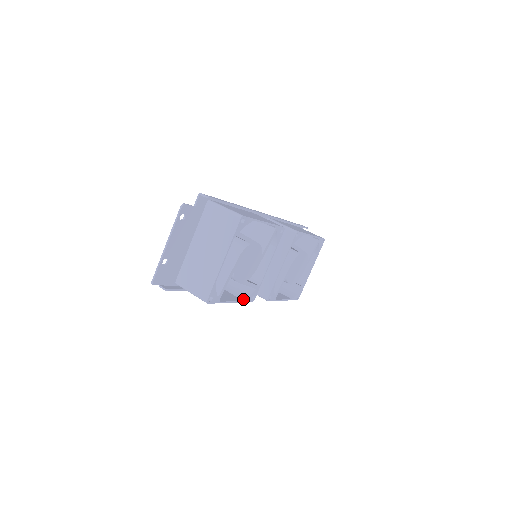
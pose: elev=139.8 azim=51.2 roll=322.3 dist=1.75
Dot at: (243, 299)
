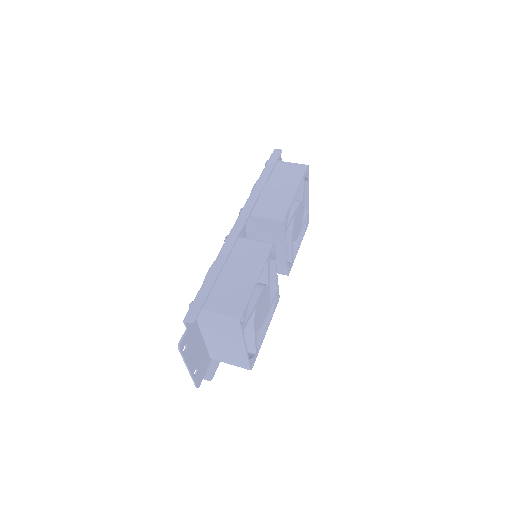
Dot at: (271, 313)
